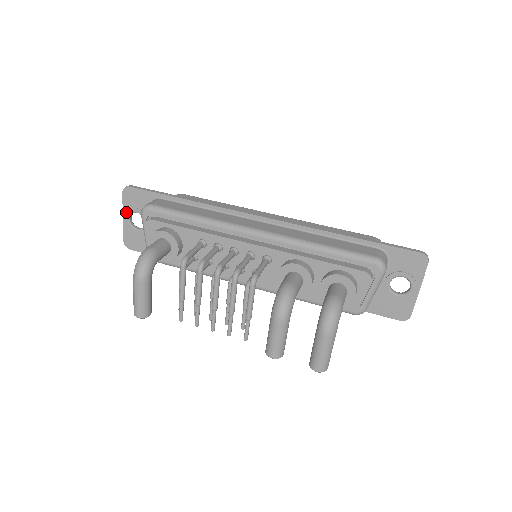
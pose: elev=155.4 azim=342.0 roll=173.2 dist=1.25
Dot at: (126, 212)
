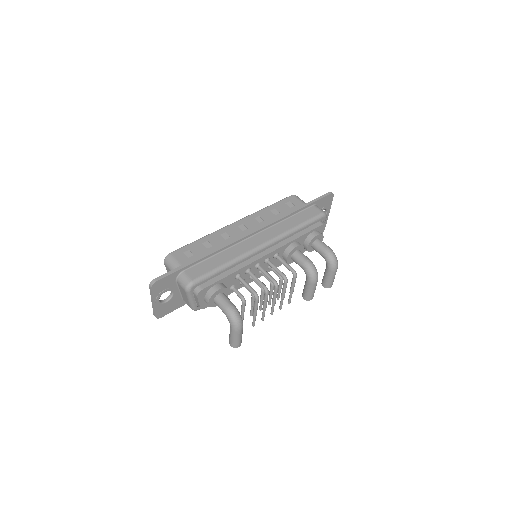
Dot at: (156, 298)
